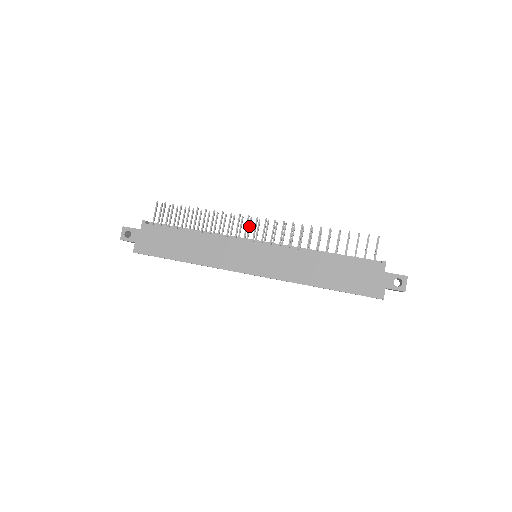
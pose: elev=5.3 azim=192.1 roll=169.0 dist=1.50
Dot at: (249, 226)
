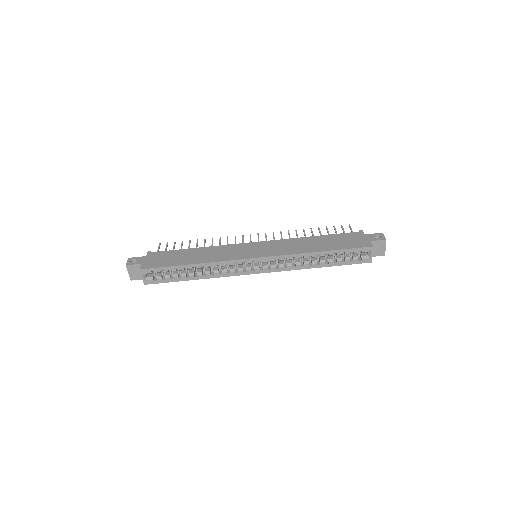
Dot at: occluded
